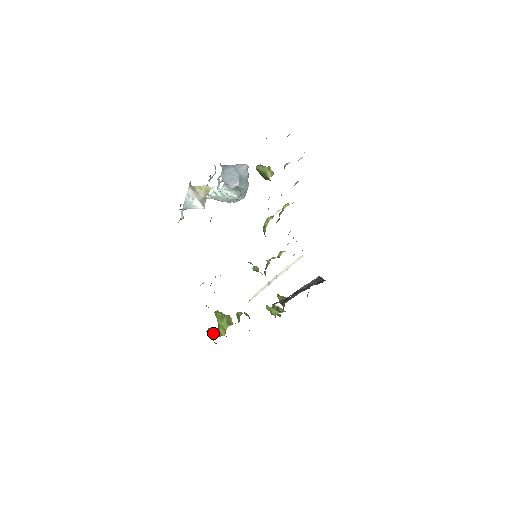
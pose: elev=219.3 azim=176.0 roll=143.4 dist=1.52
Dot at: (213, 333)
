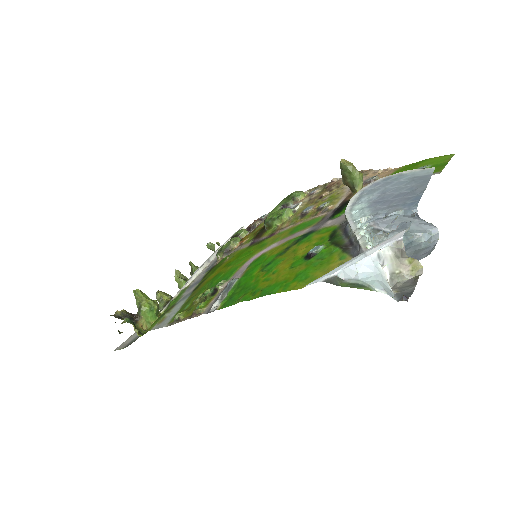
Dot at: (134, 327)
